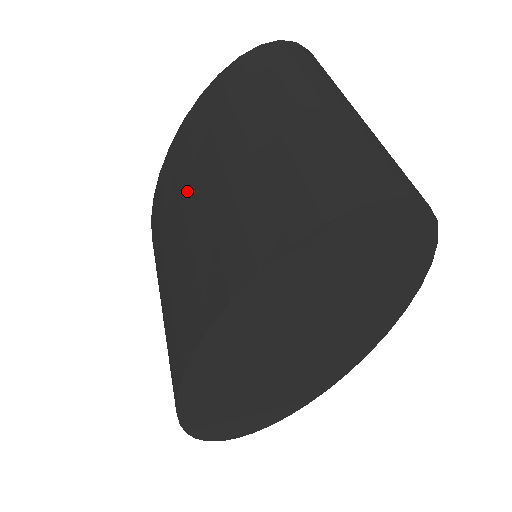
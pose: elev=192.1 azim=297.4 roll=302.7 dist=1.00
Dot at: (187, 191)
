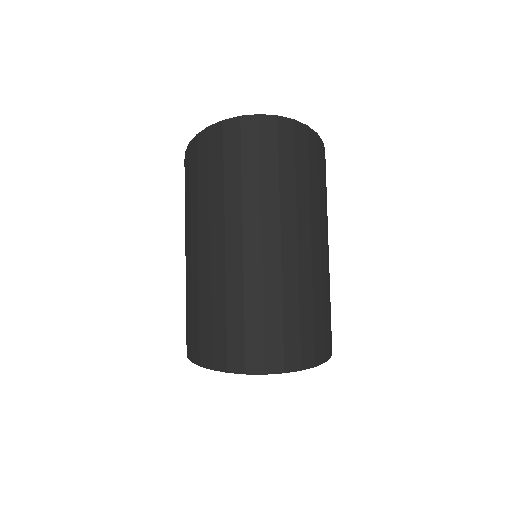
Dot at: (185, 232)
